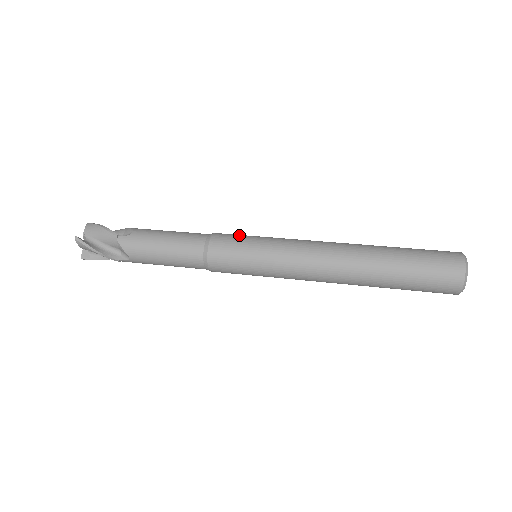
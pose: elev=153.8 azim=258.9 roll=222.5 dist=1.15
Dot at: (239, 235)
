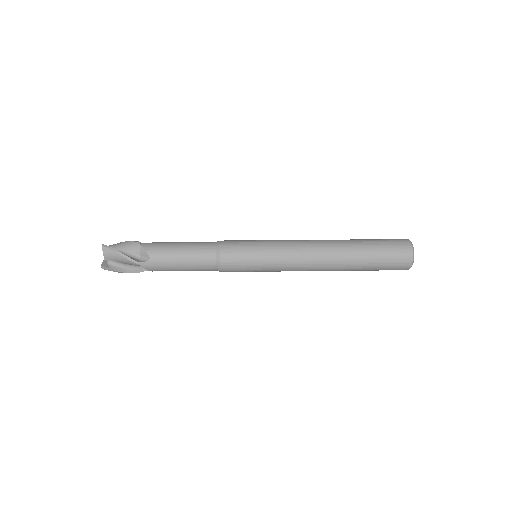
Dot at: (242, 249)
